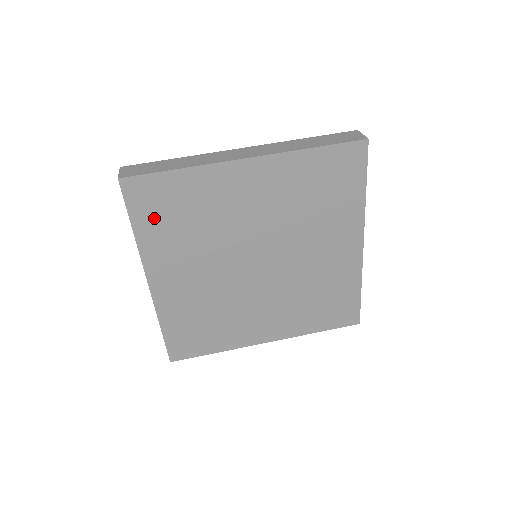
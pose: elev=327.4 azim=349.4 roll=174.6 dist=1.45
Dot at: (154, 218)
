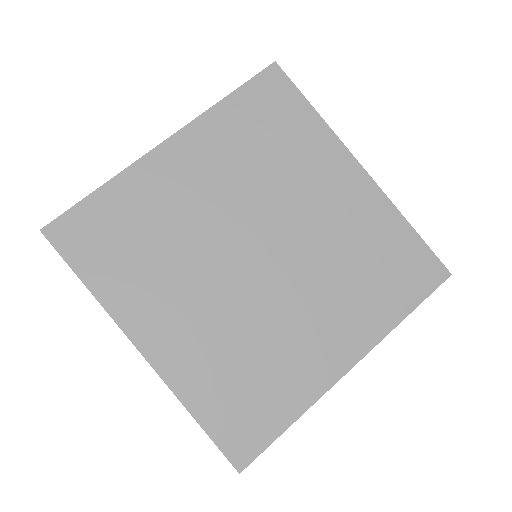
Dot at: (102, 258)
